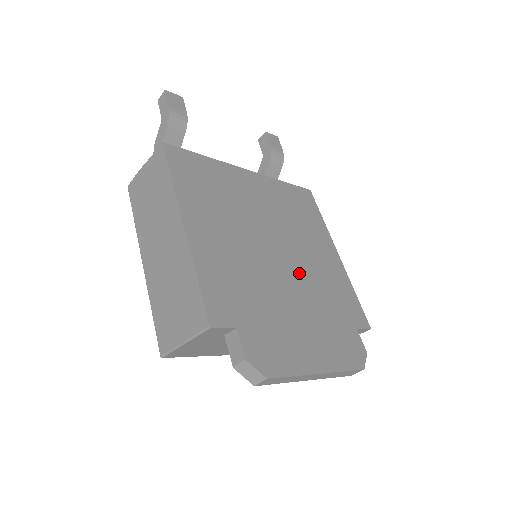
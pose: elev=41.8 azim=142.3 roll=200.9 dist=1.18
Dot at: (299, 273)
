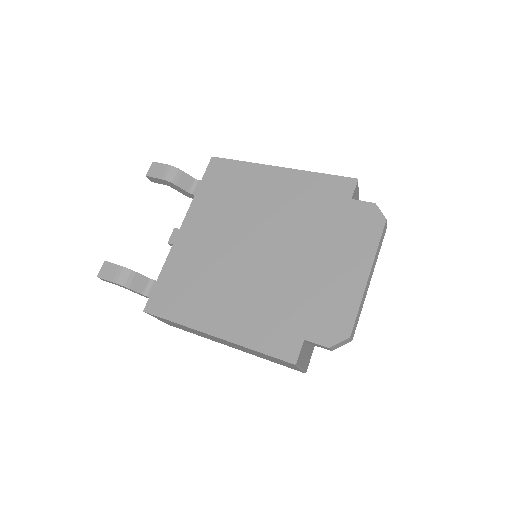
Dot at: (283, 236)
